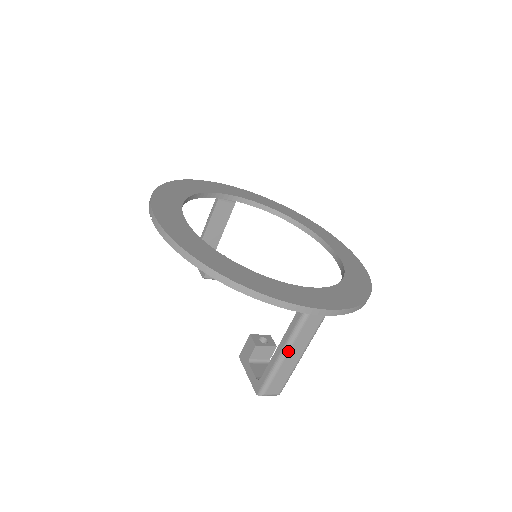
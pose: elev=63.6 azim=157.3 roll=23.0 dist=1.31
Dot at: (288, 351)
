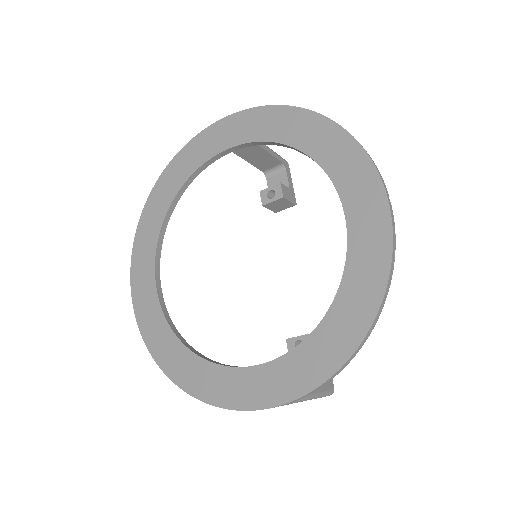
Dot at: occluded
